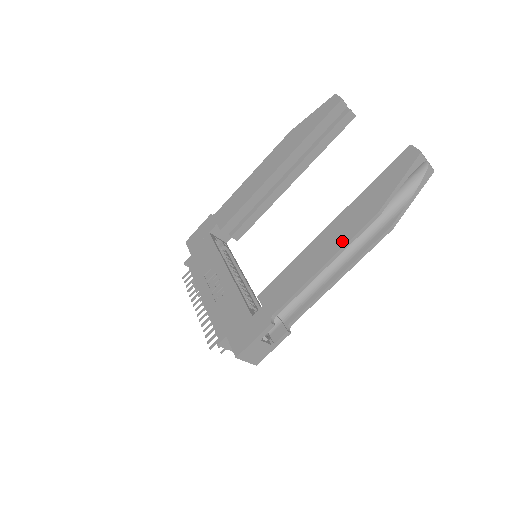
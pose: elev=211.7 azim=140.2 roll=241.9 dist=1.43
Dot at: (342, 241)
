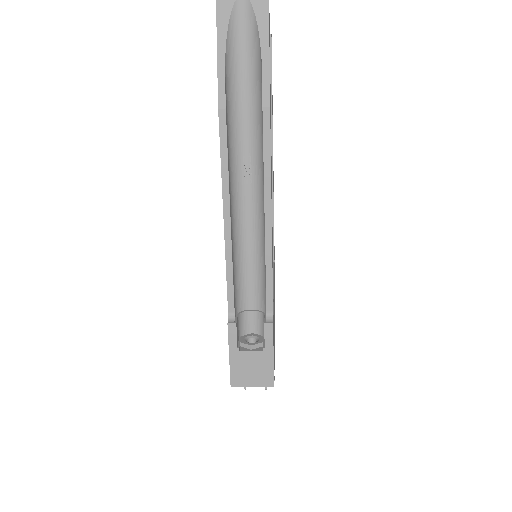
Dot at: (222, 173)
